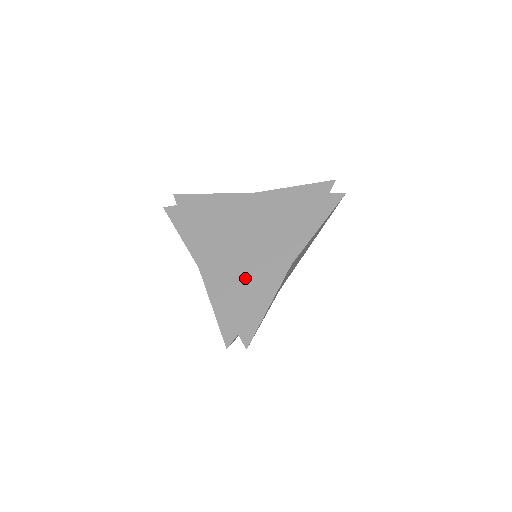
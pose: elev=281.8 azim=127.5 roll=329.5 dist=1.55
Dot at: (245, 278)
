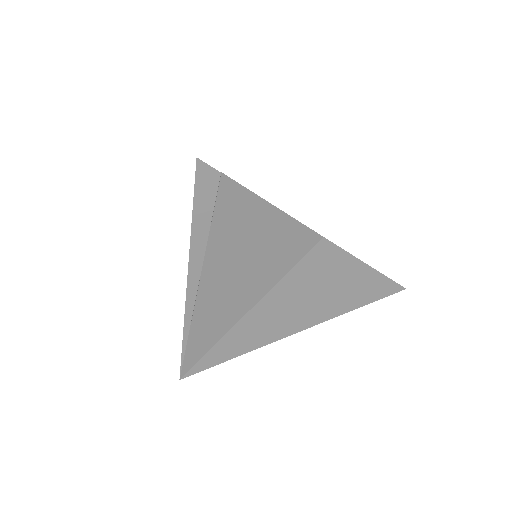
Dot at: occluded
